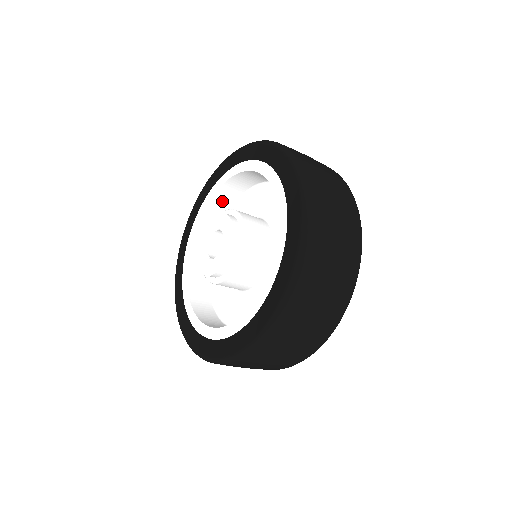
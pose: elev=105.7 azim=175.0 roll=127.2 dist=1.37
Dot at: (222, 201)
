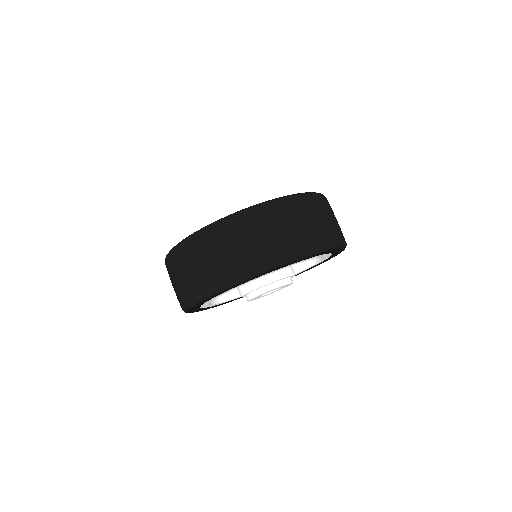
Dot at: occluded
